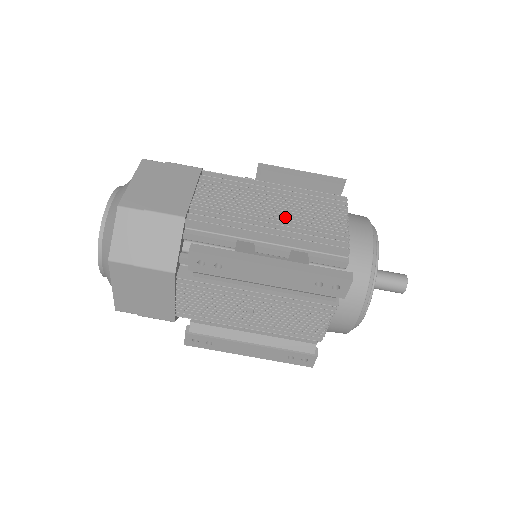
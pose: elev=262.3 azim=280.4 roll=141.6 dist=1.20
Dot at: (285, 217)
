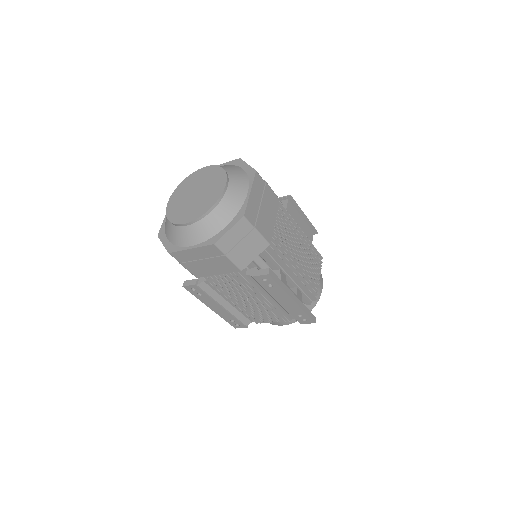
Dot at: (302, 263)
